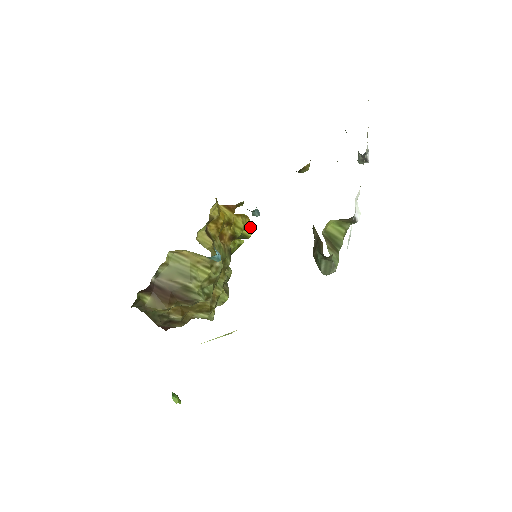
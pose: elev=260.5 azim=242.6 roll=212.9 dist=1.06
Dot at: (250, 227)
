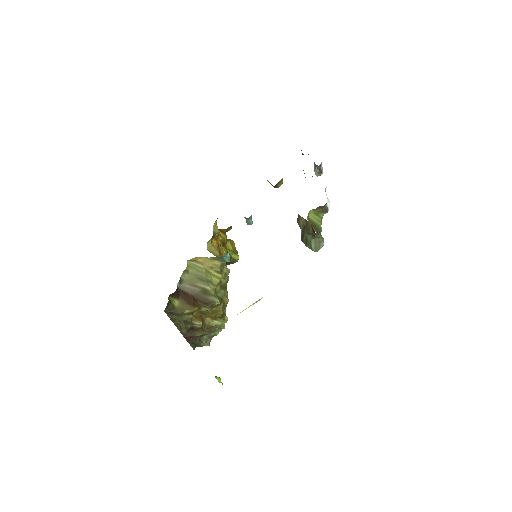
Dot at: (236, 252)
